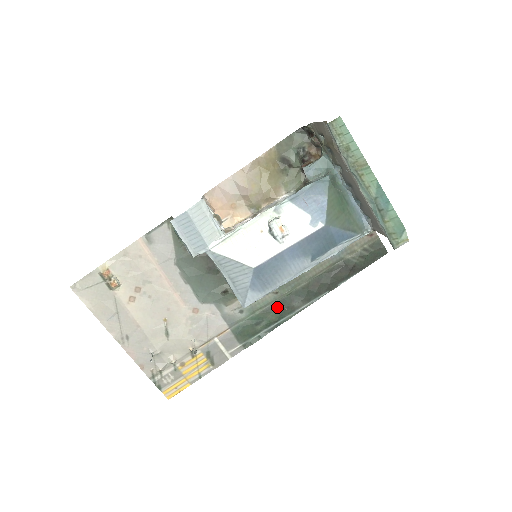
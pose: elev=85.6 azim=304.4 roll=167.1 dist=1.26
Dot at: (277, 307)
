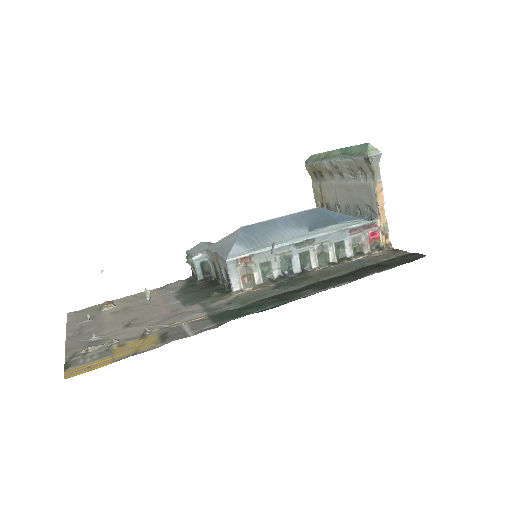
Dot at: (277, 297)
